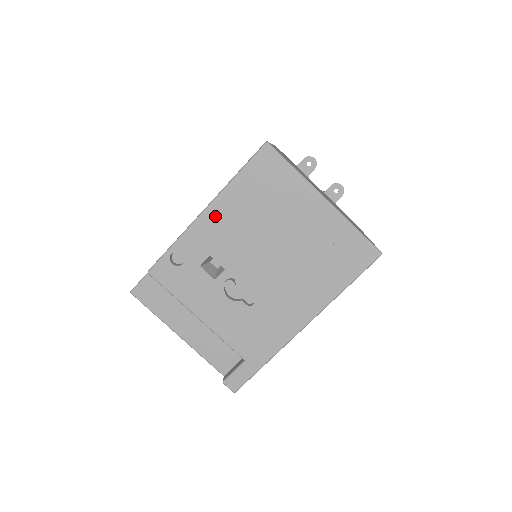
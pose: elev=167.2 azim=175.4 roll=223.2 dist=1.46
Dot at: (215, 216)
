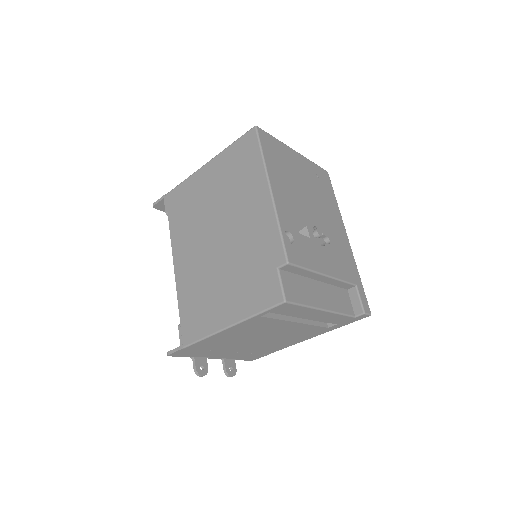
Dot at: (277, 190)
